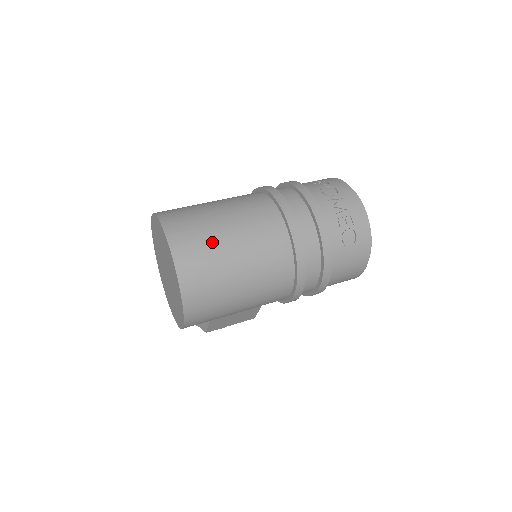
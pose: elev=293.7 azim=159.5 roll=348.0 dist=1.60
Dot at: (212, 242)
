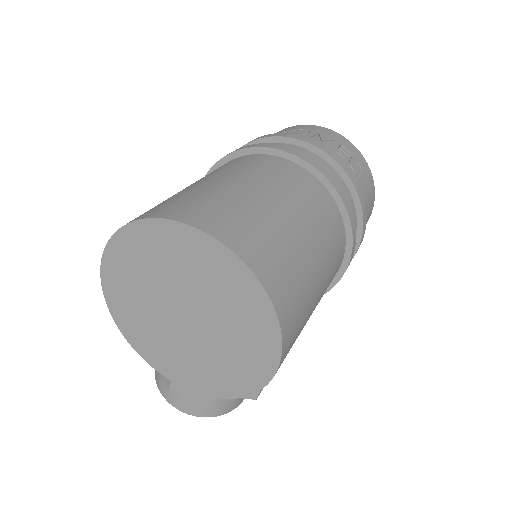
Dot at: (255, 210)
